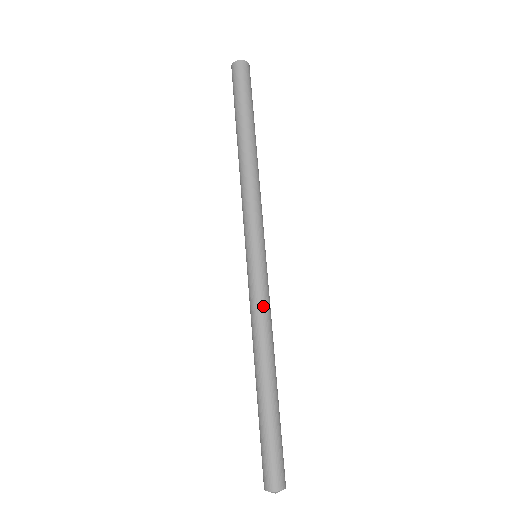
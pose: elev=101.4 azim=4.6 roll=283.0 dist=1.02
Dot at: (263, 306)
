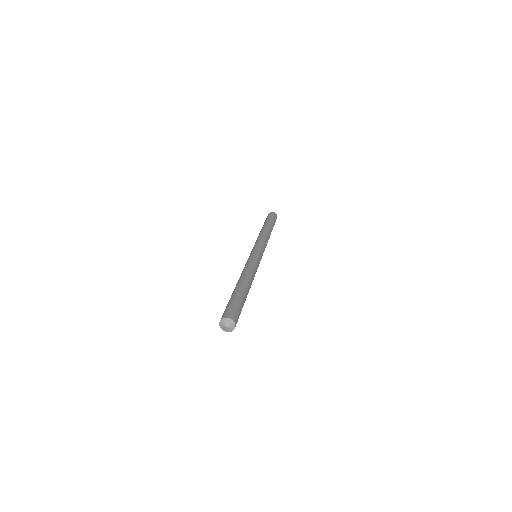
Dot at: (252, 263)
